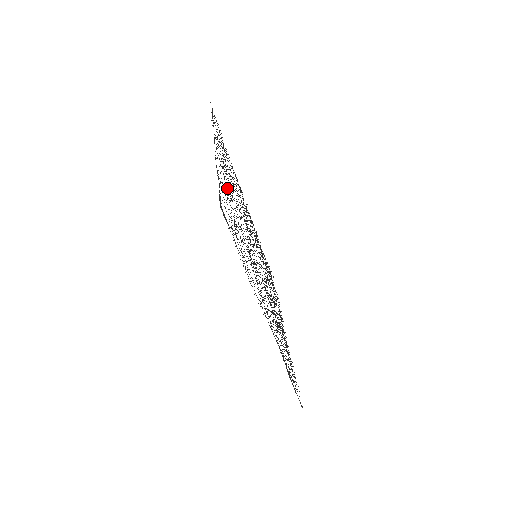
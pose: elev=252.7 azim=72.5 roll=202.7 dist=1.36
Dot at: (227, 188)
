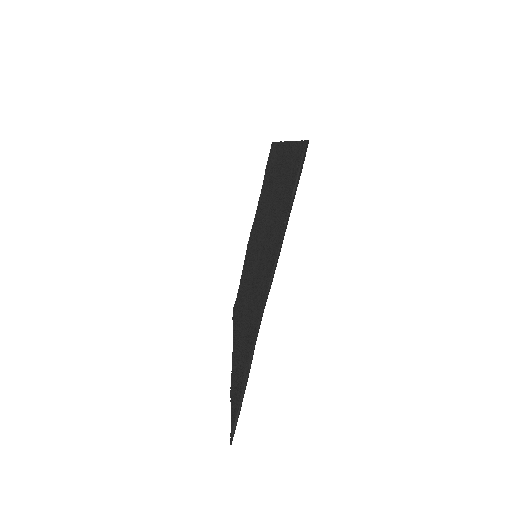
Dot at: (256, 313)
